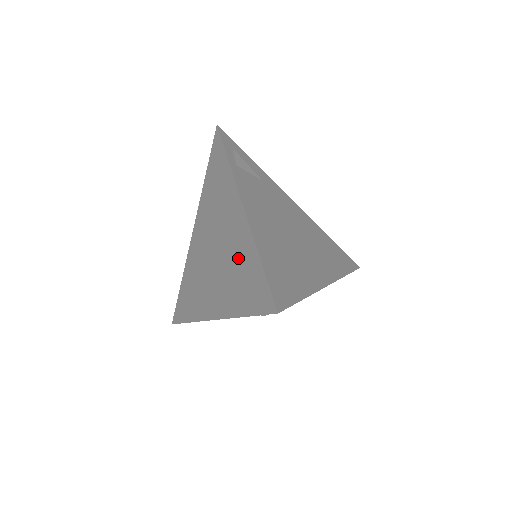
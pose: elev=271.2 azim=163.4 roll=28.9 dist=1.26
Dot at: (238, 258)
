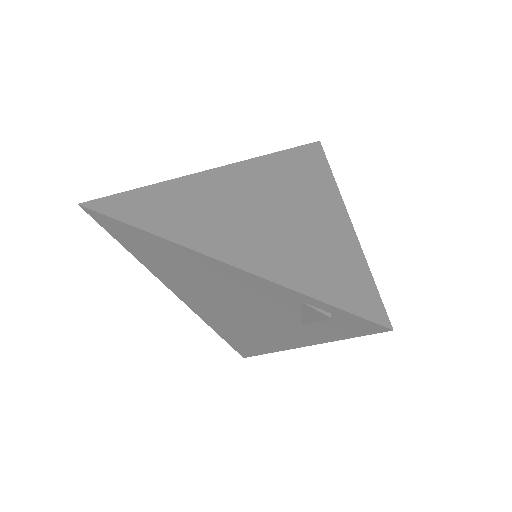
Dot at: (320, 244)
